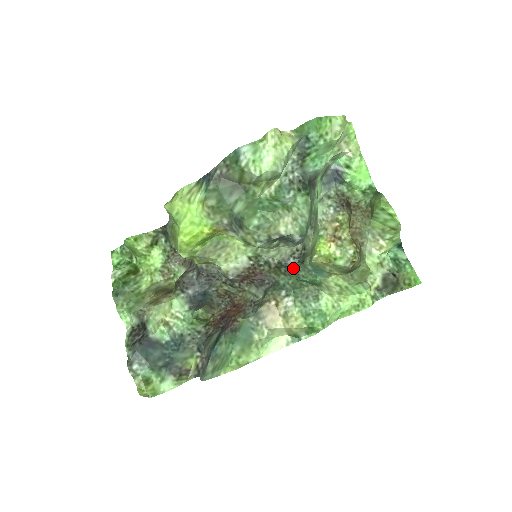
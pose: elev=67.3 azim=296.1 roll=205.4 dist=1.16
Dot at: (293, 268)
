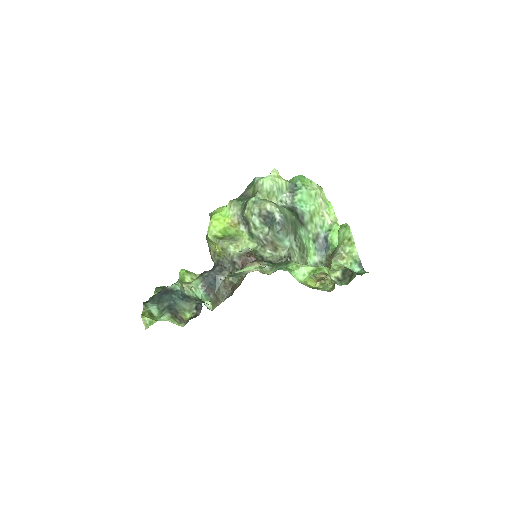
Dot at: occluded
